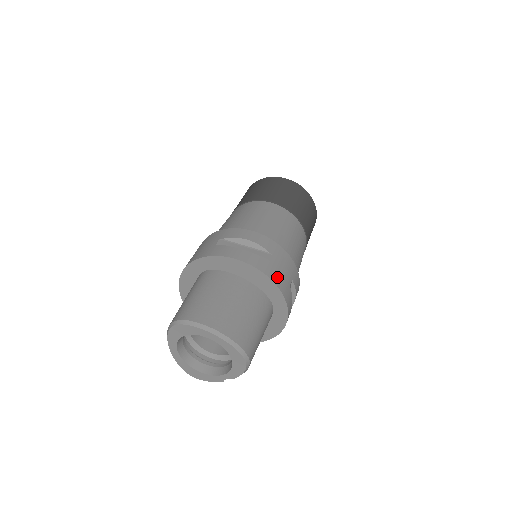
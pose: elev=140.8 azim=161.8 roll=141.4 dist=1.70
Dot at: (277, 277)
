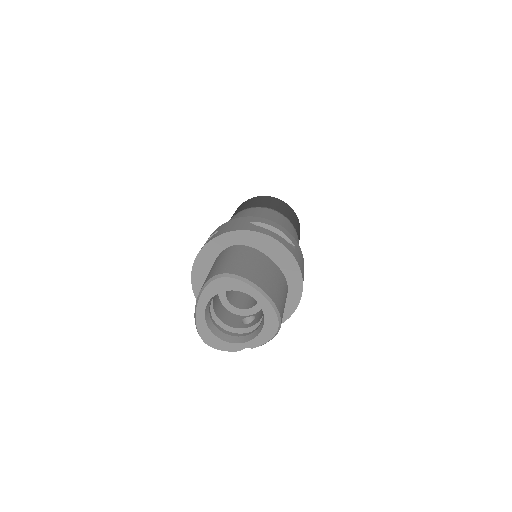
Dot at: (300, 265)
